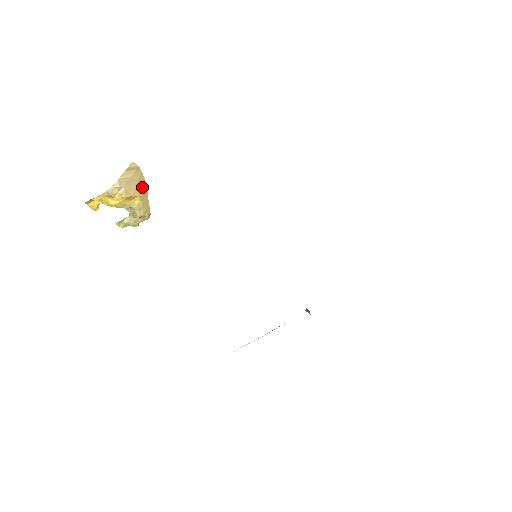
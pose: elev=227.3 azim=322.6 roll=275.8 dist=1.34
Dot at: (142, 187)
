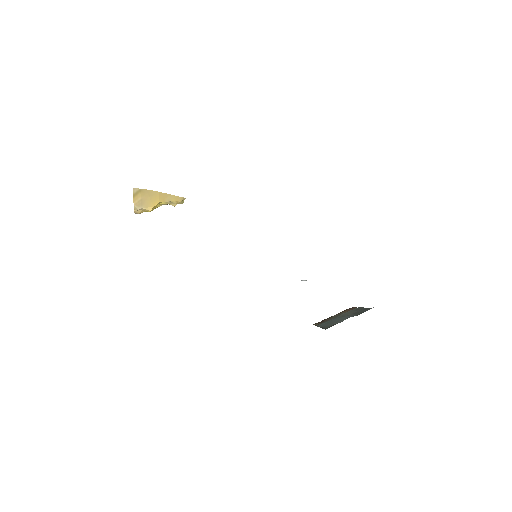
Dot at: (156, 196)
